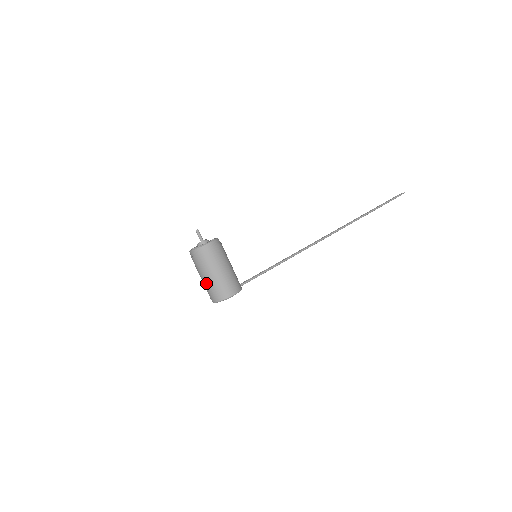
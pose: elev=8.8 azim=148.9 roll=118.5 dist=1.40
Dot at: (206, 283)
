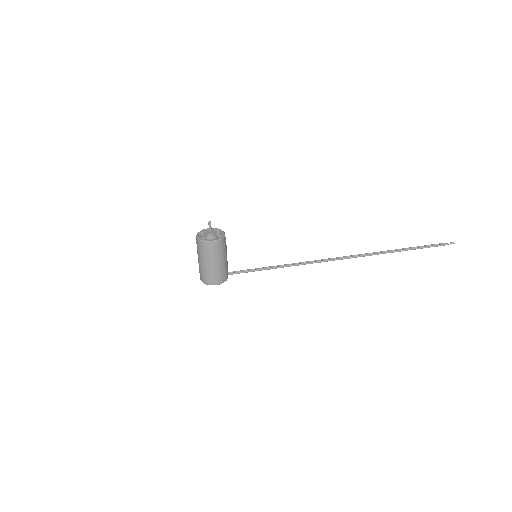
Dot at: (199, 265)
